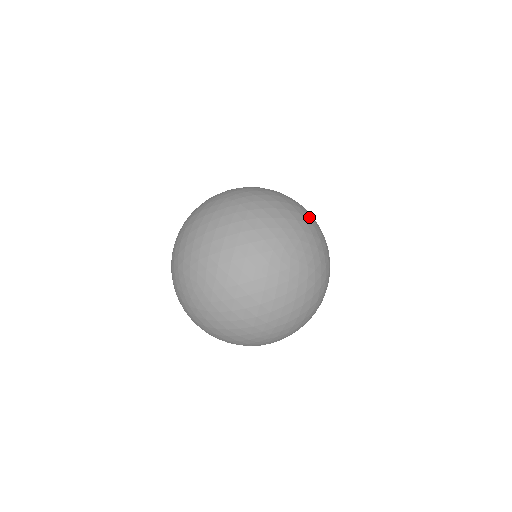
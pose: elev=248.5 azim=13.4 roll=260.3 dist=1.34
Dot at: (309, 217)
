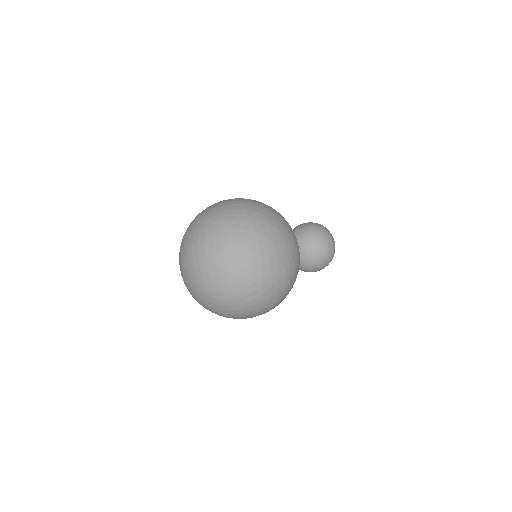
Dot at: (251, 202)
